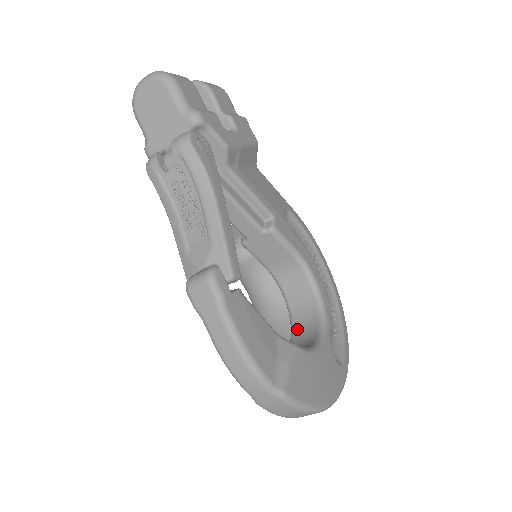
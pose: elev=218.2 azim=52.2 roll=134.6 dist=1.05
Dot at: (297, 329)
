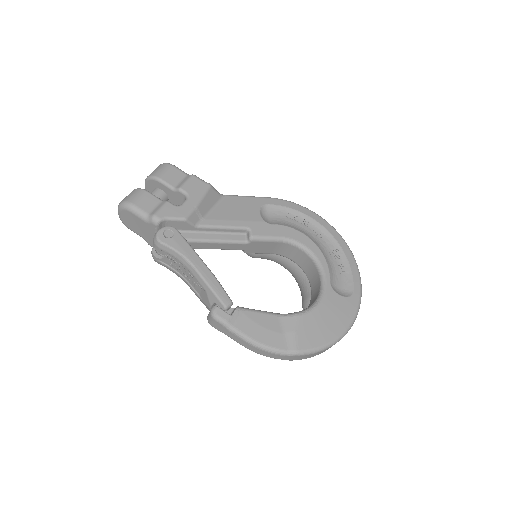
Dot at: (312, 284)
